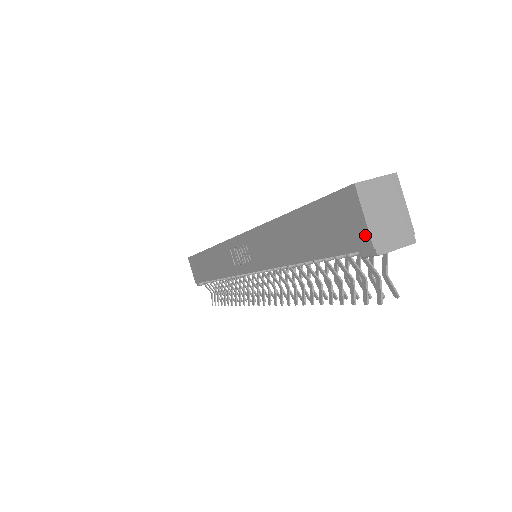
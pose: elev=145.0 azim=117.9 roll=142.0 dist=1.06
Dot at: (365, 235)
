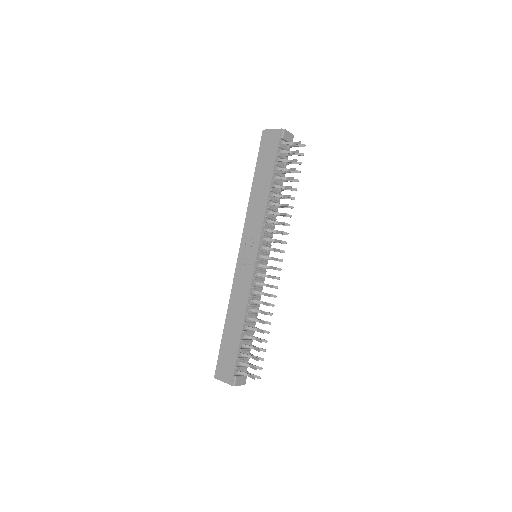
Dot at: (277, 131)
